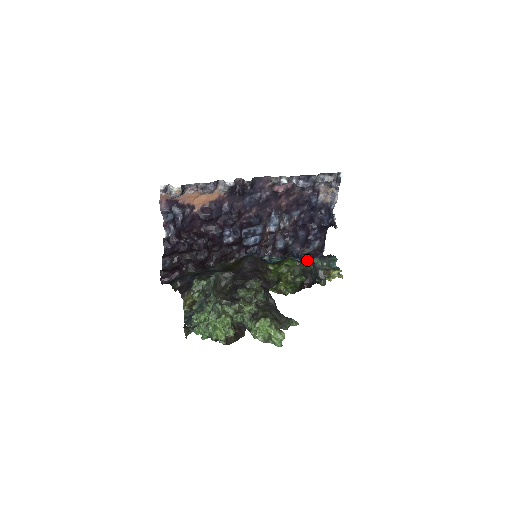
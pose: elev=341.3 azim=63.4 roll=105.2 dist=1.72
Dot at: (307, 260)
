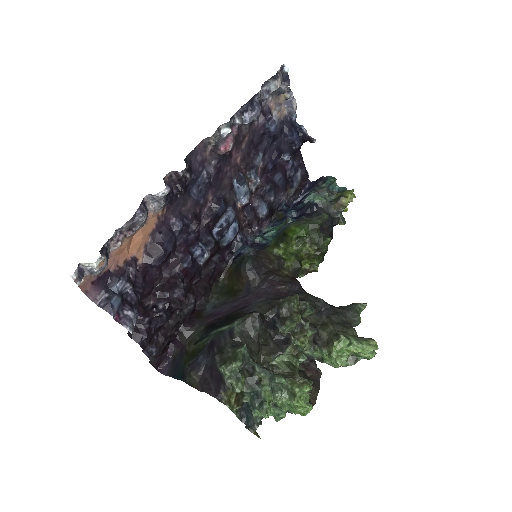
Dot at: (305, 206)
